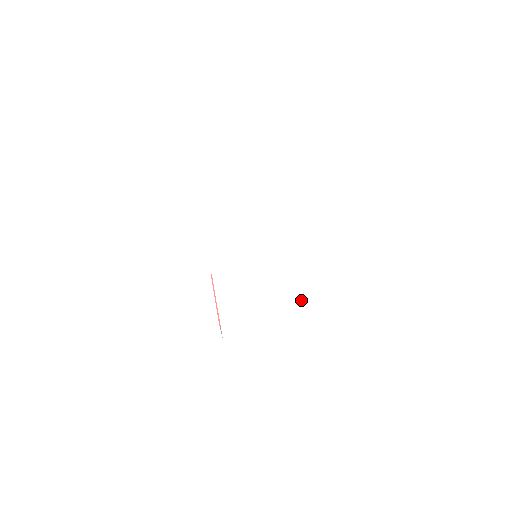
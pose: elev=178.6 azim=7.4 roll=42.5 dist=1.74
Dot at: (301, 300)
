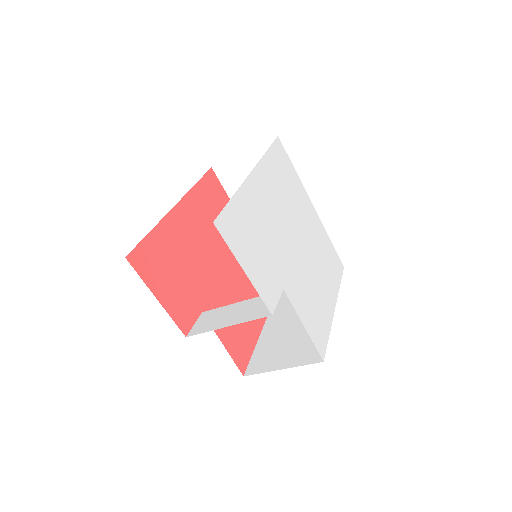
Dot at: (329, 273)
